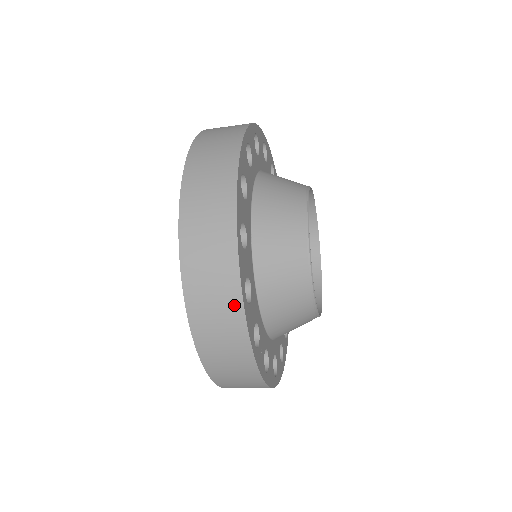
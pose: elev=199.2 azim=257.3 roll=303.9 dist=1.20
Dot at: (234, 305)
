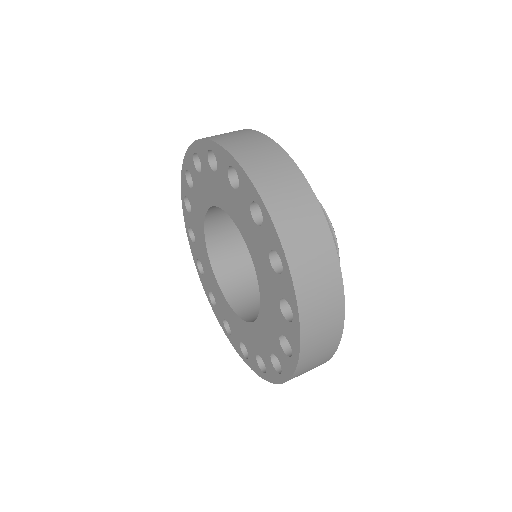
Dot at: (338, 308)
